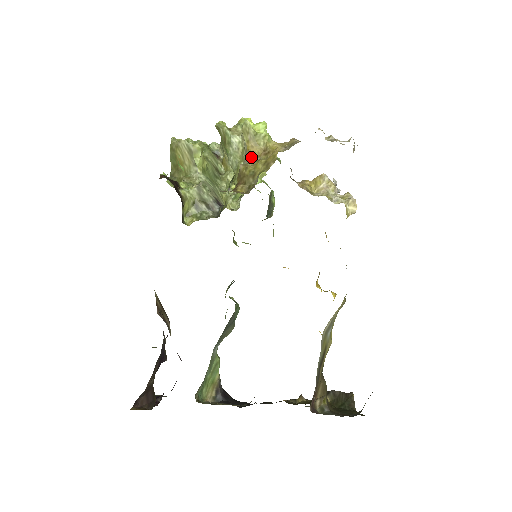
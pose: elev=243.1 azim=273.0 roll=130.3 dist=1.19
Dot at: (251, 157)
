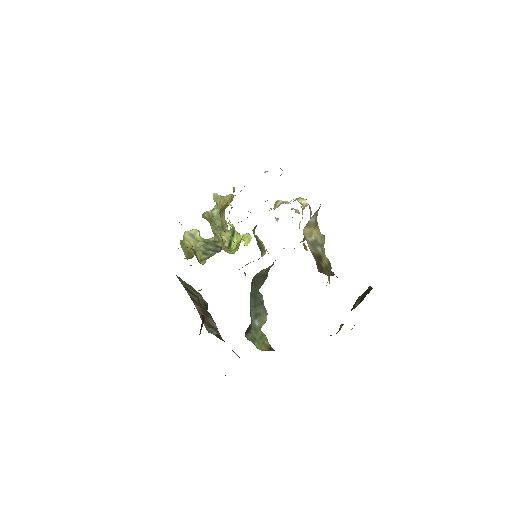
Dot at: occluded
